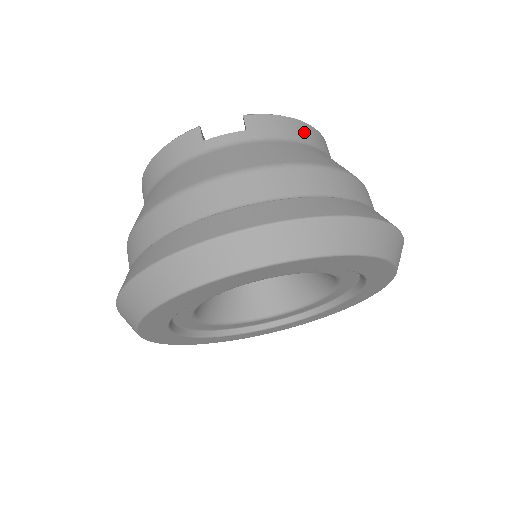
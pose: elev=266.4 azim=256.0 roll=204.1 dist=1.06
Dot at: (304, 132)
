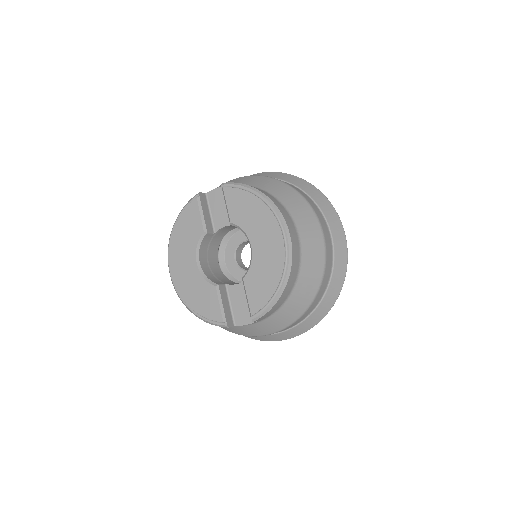
Dot at: (286, 293)
